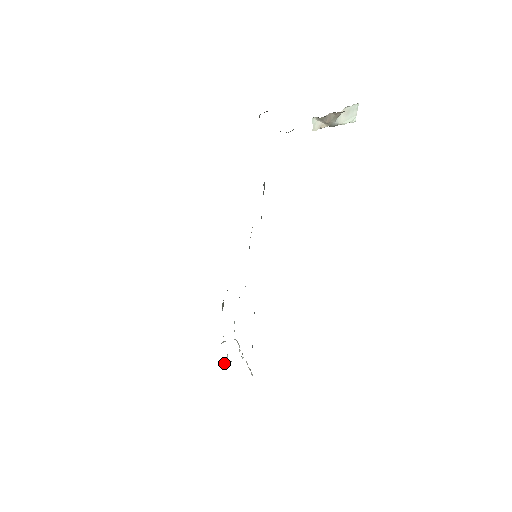
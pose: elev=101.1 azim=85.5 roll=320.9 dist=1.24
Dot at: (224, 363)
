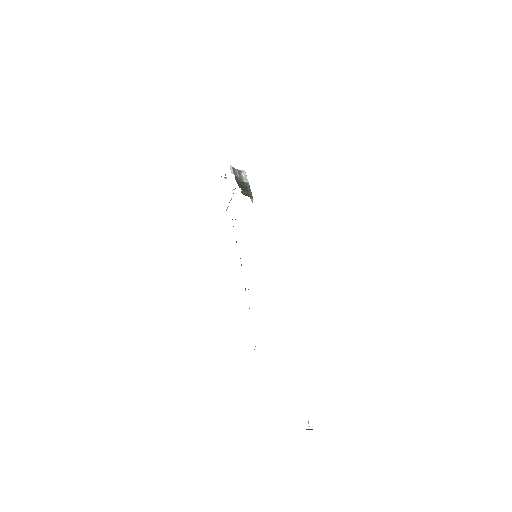
Dot at: occluded
